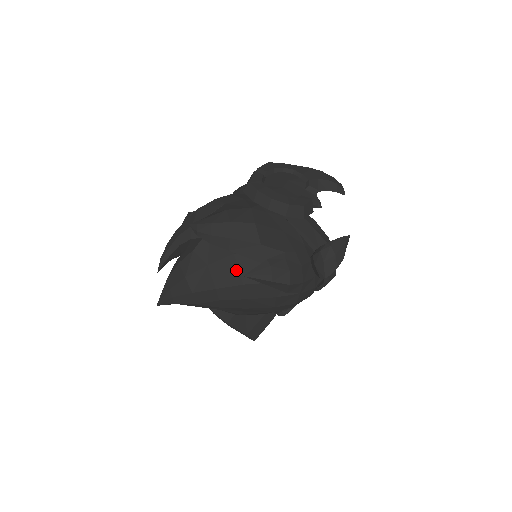
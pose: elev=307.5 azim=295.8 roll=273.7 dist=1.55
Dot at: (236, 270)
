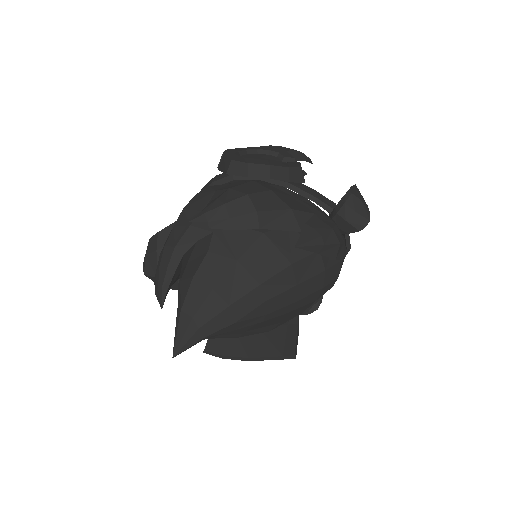
Dot at: (275, 251)
